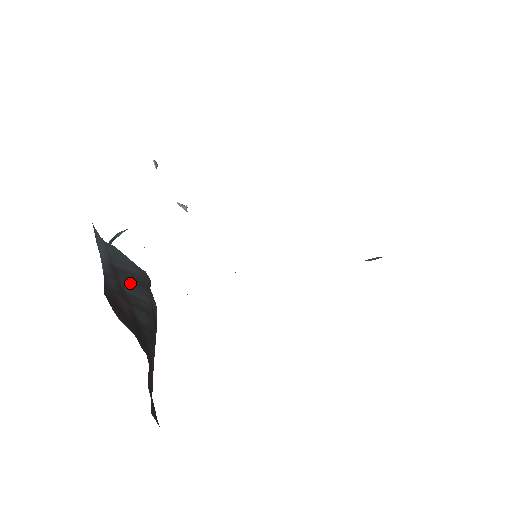
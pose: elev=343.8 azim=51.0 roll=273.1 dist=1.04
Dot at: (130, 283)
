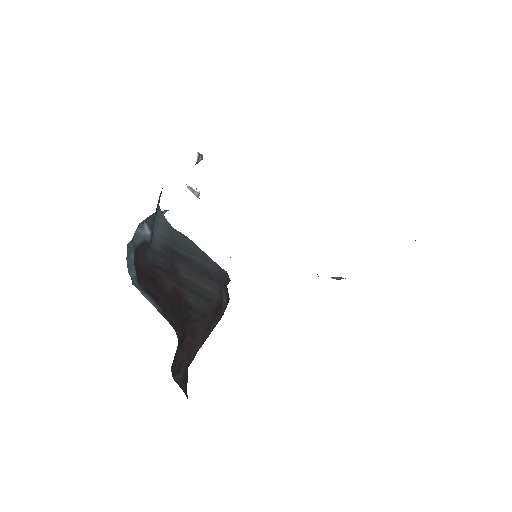
Dot at: (194, 271)
